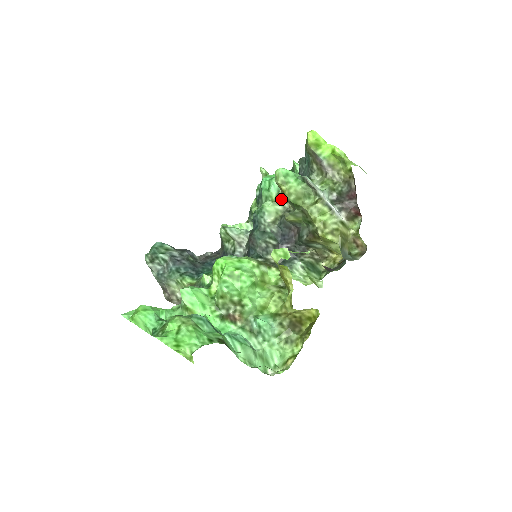
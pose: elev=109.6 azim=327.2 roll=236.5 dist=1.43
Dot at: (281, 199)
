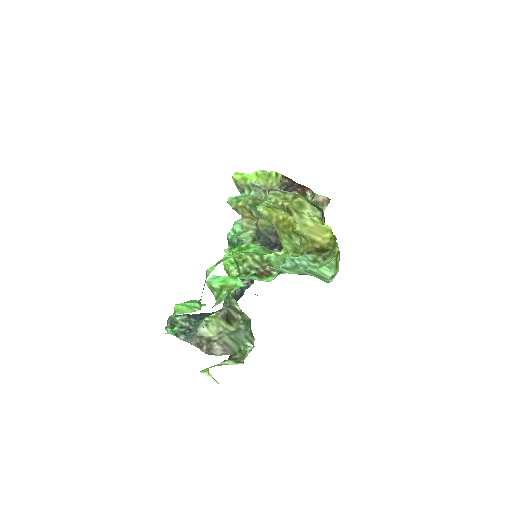
Dot at: (246, 221)
